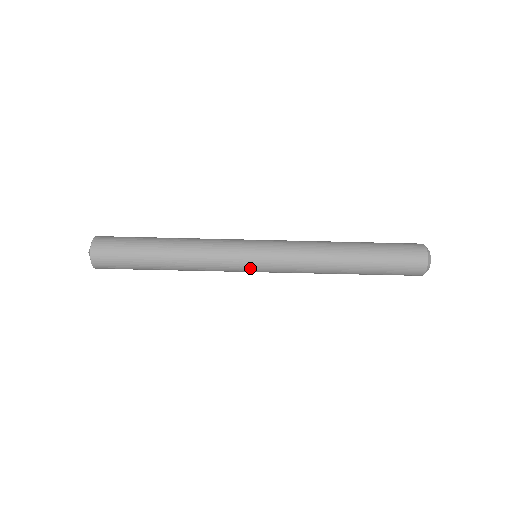
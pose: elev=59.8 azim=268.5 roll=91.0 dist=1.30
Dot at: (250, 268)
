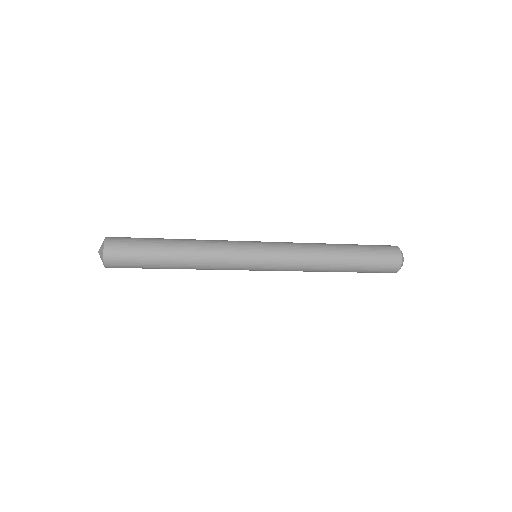
Dot at: (253, 266)
